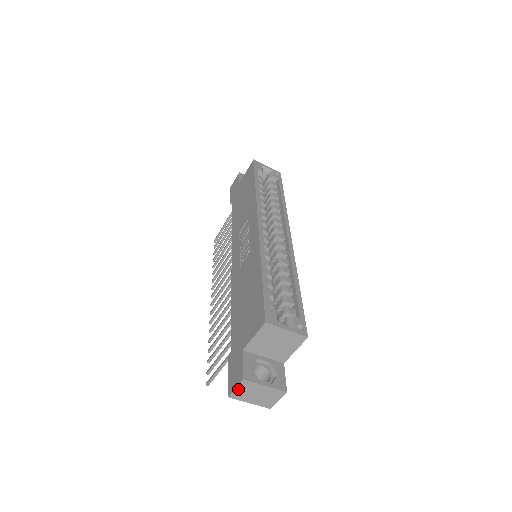
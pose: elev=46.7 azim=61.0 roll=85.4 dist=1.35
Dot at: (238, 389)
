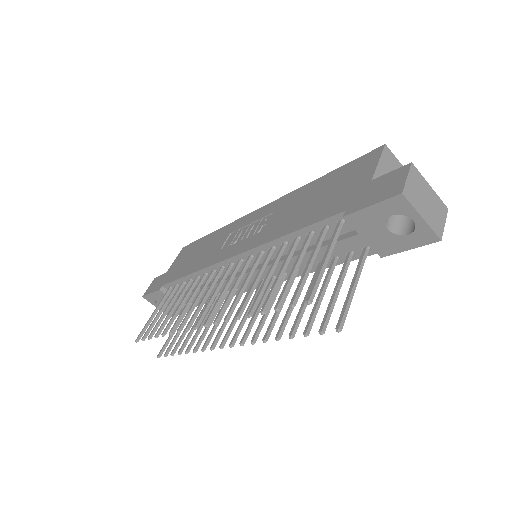
Dot at: (409, 180)
